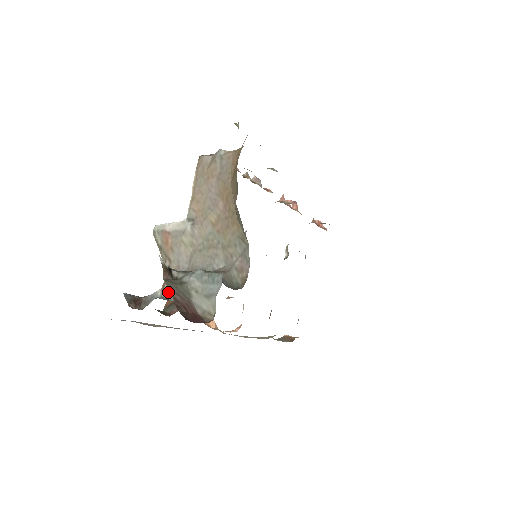
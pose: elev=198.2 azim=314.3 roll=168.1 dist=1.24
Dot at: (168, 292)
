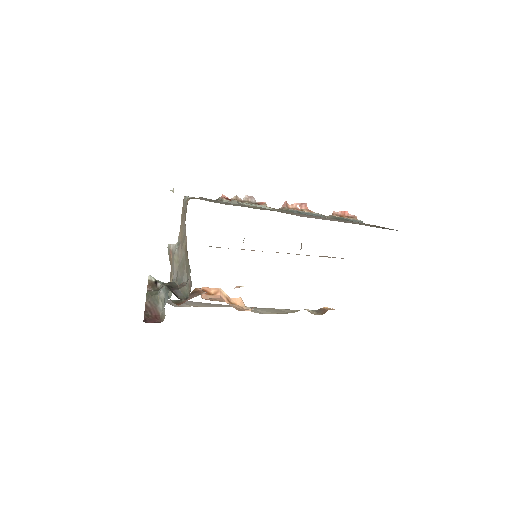
Dot at: (169, 292)
